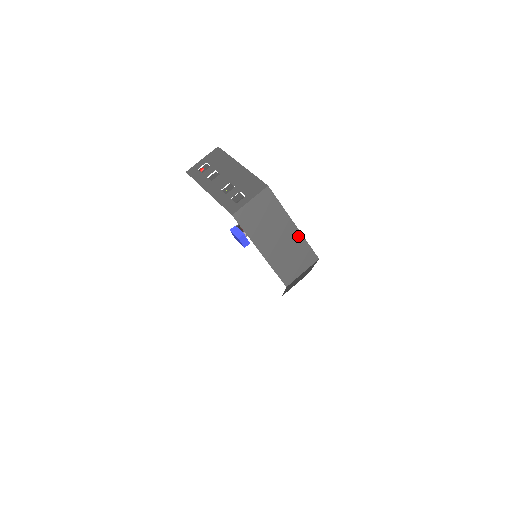
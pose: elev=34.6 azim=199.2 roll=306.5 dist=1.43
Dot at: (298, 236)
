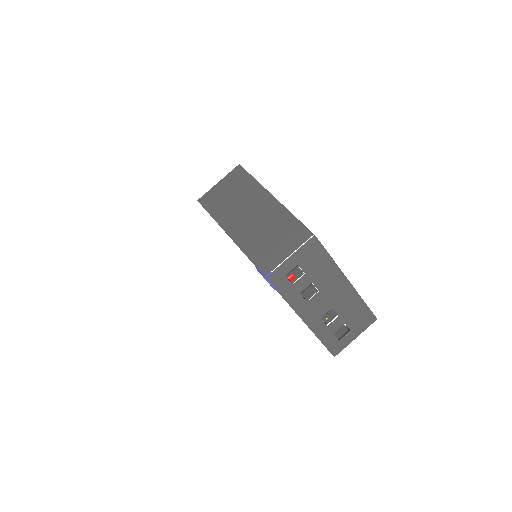
Dot at: occluded
